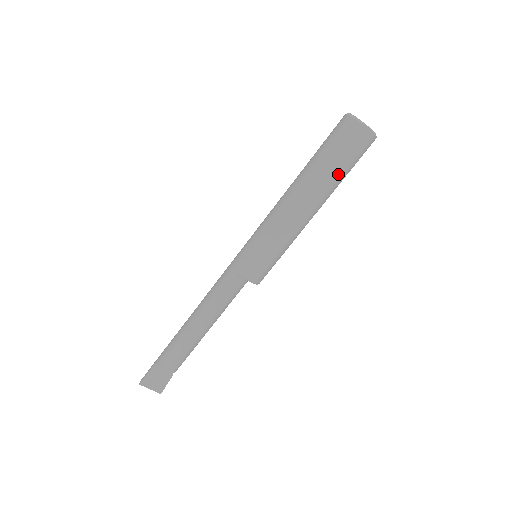
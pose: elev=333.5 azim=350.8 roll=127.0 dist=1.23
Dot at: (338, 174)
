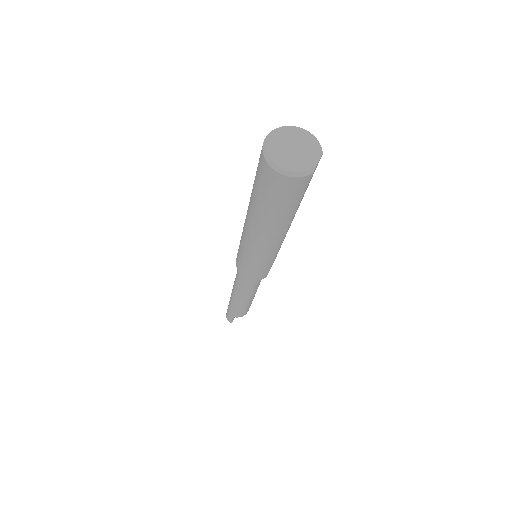
Dot at: (303, 196)
